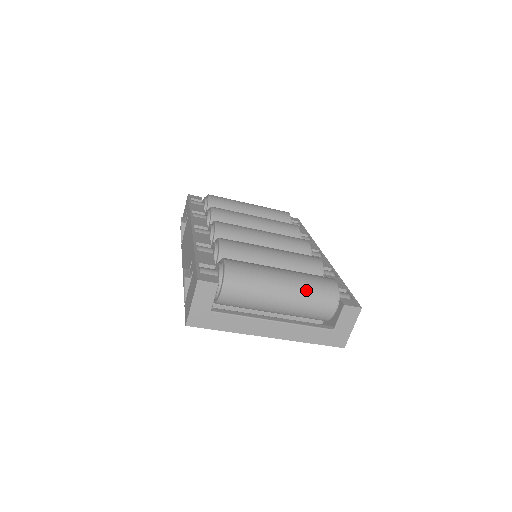
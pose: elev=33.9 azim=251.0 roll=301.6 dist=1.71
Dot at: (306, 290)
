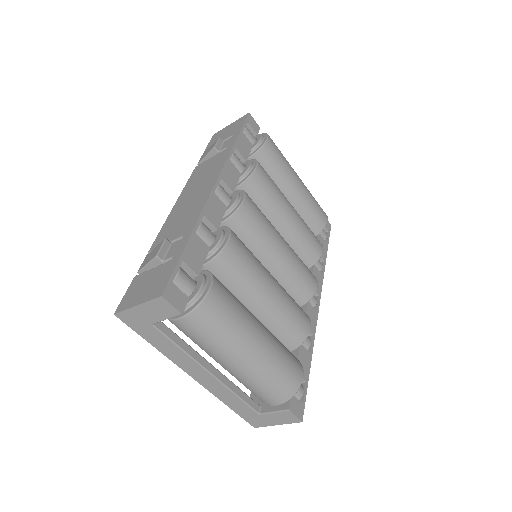
Dot at: (266, 373)
